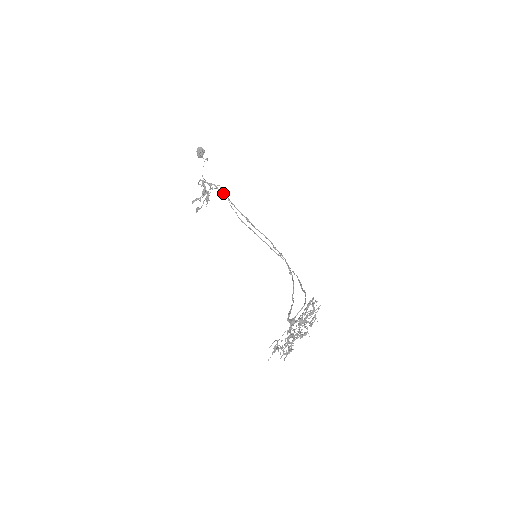
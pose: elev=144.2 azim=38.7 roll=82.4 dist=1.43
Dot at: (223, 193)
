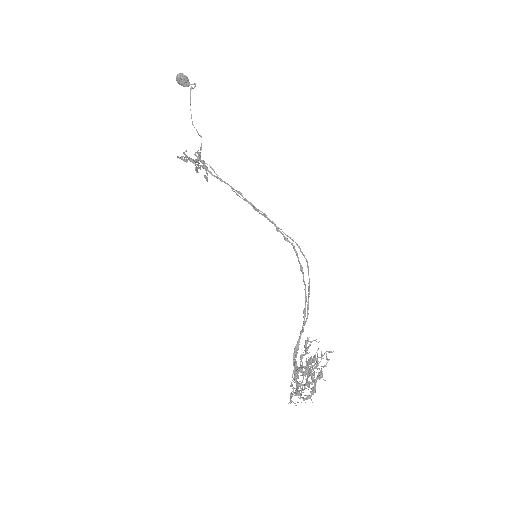
Dot at: occluded
